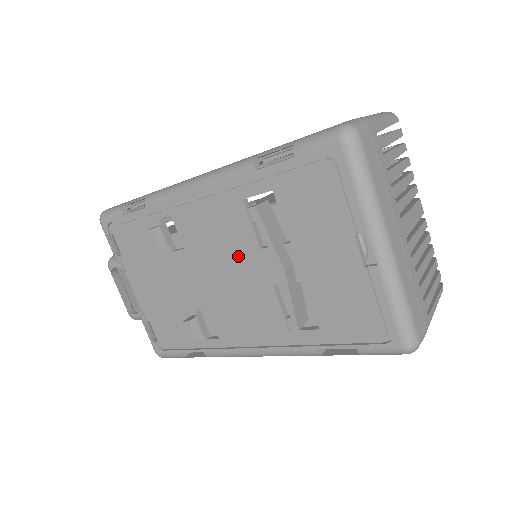
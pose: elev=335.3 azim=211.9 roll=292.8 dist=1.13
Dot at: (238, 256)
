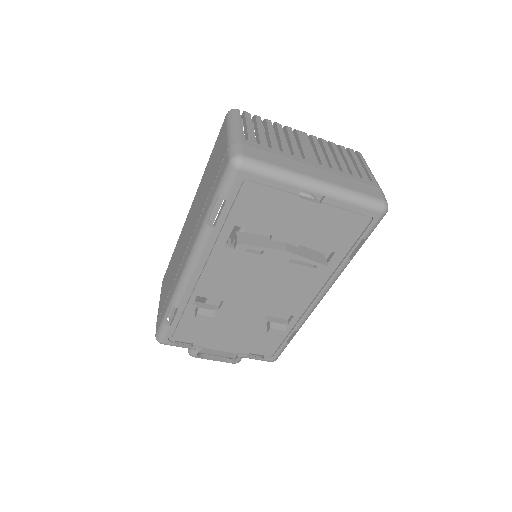
Dot at: (255, 271)
